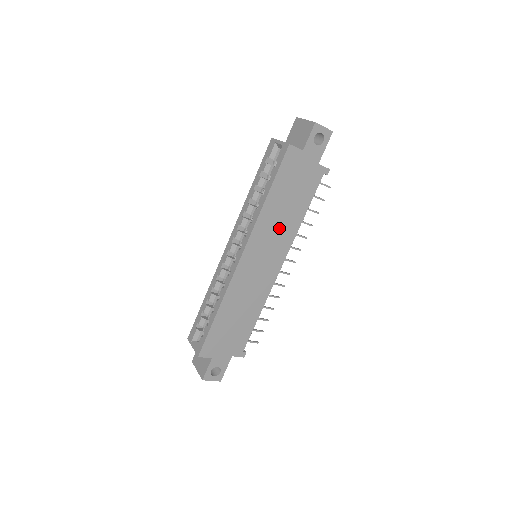
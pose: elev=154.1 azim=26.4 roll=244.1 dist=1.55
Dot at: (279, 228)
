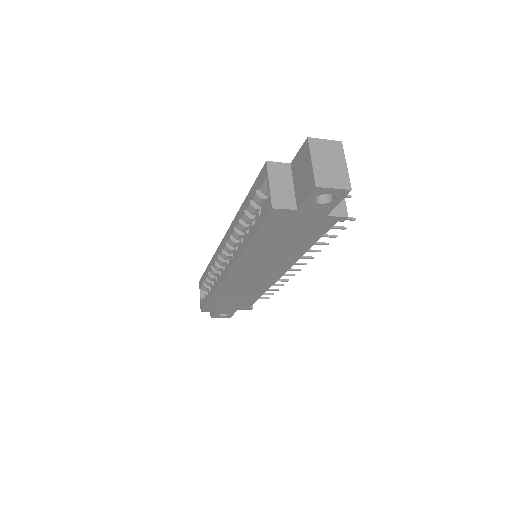
Dot at: (273, 257)
